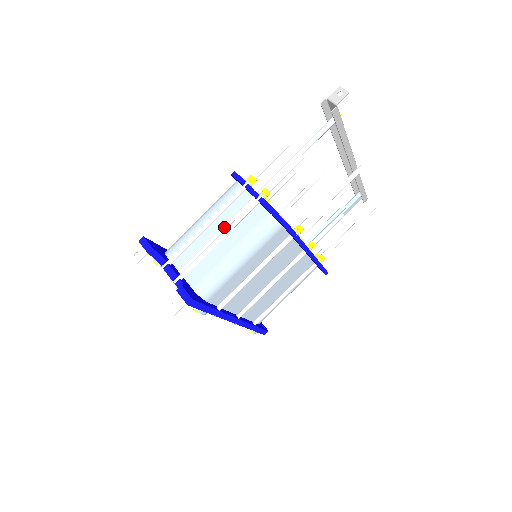
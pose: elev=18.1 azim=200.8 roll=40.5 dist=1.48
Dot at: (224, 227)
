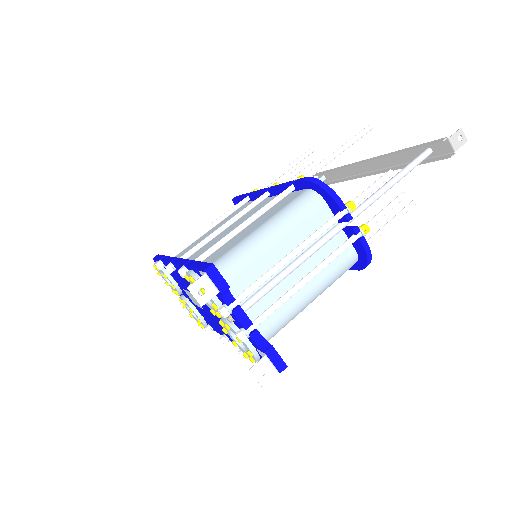
Dot at: (305, 258)
